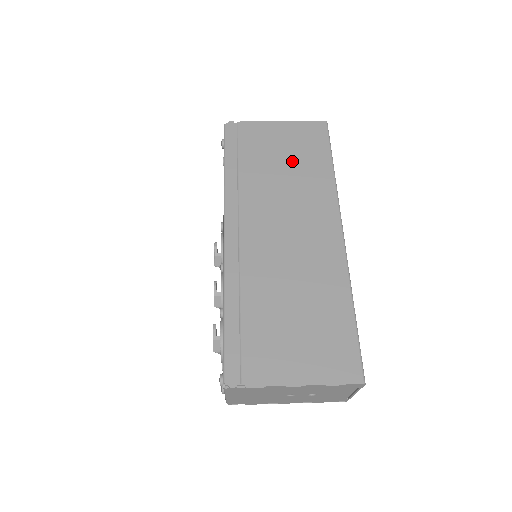
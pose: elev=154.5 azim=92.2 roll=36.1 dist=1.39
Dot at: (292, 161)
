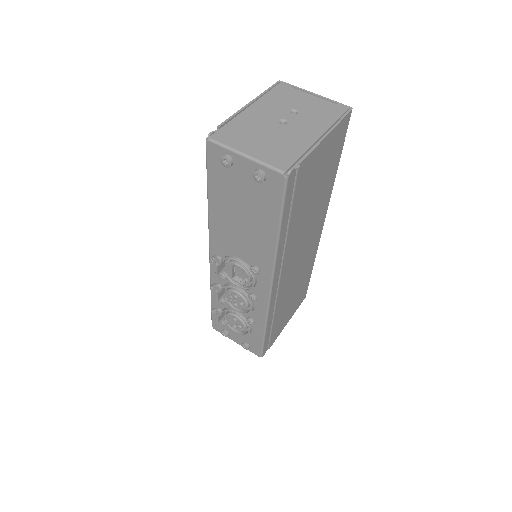
Dot at: (320, 184)
